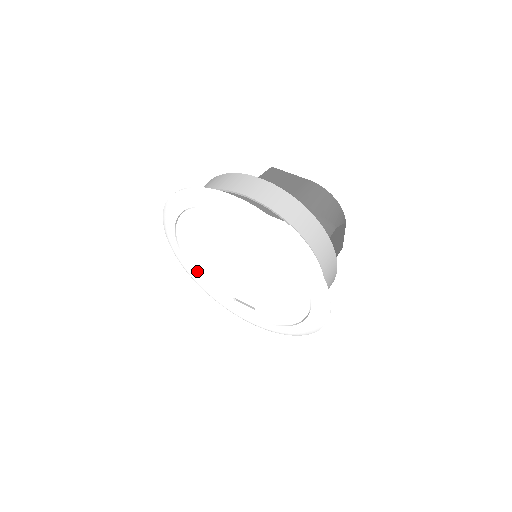
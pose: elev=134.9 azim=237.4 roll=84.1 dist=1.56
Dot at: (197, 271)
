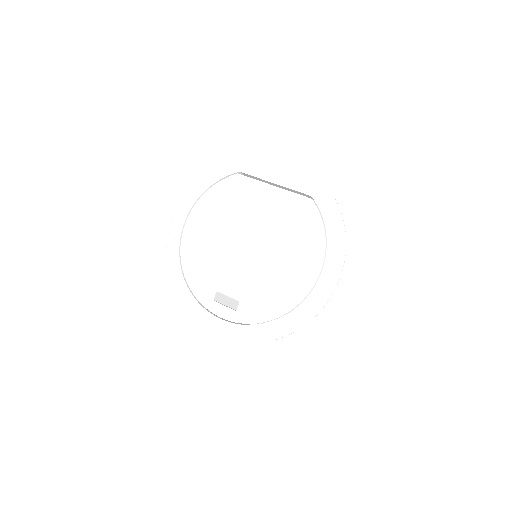
Dot at: (186, 260)
